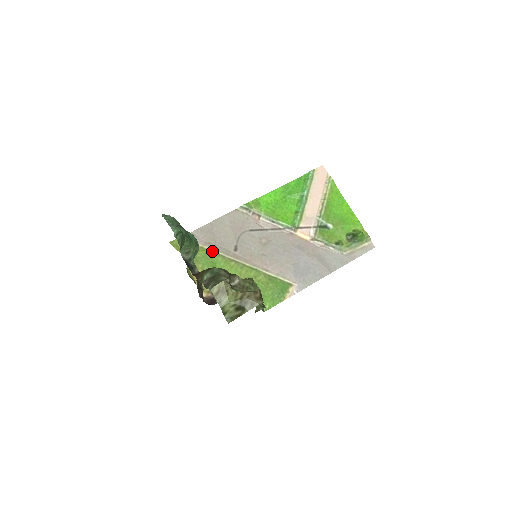
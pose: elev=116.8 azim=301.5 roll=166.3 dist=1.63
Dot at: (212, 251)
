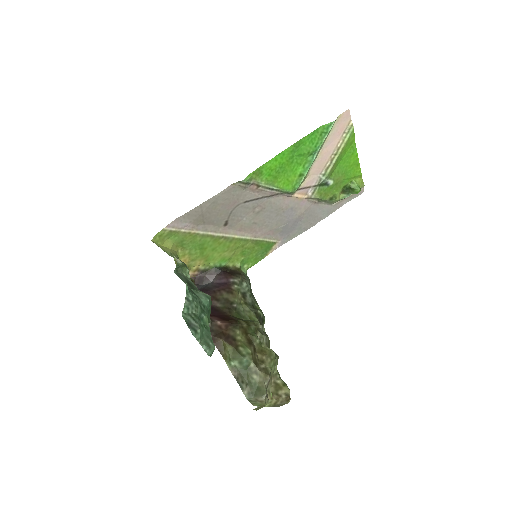
Dot at: (200, 234)
